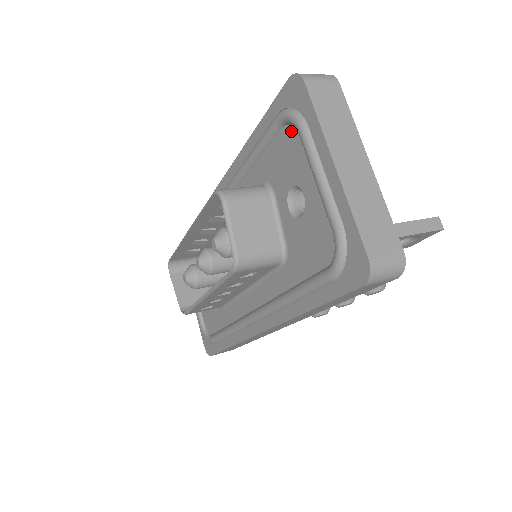
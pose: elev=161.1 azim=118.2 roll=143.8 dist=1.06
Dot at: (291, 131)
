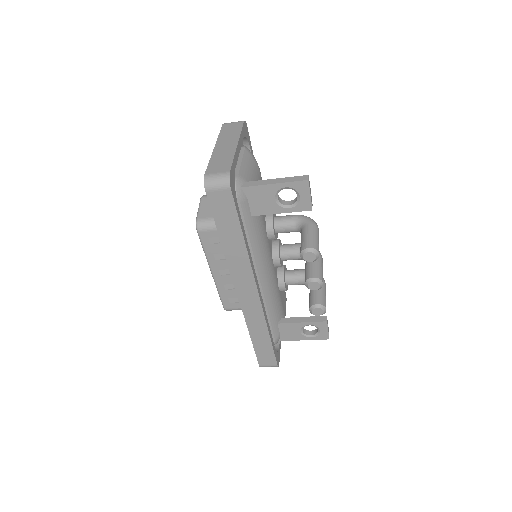
Dot at: occluded
